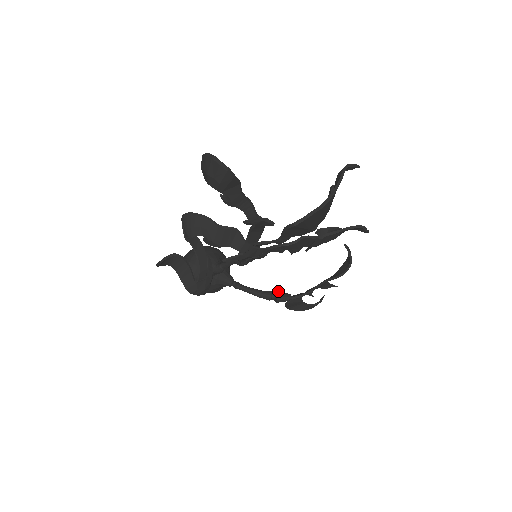
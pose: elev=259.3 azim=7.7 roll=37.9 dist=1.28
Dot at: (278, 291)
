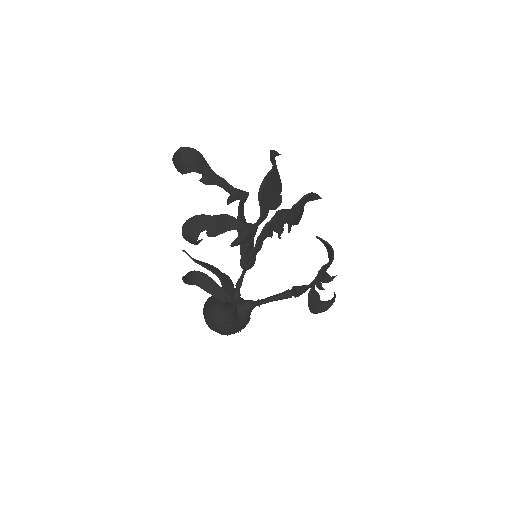
Dot at: (293, 286)
